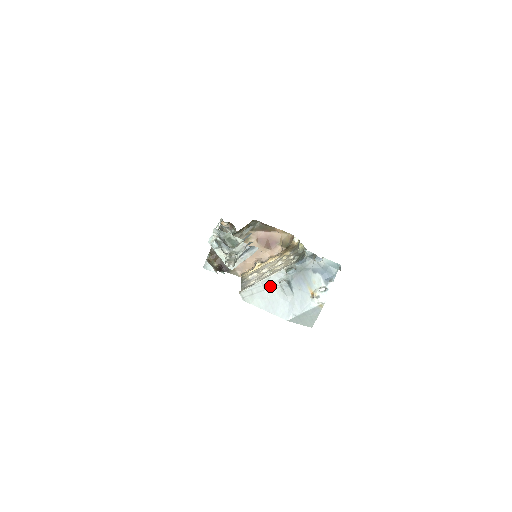
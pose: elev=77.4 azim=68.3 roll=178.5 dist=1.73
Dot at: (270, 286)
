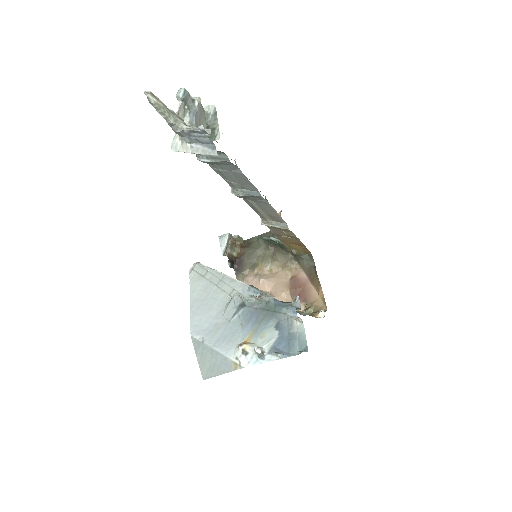
Dot at: (225, 288)
